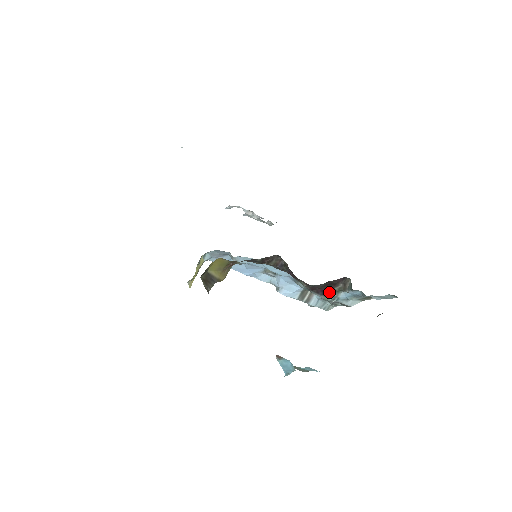
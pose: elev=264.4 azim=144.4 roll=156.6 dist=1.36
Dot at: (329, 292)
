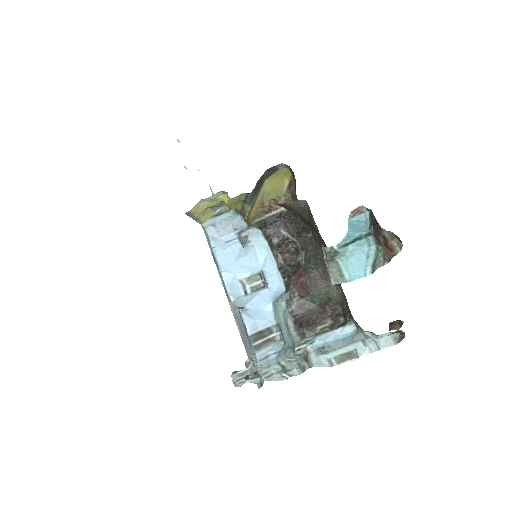
Dot at: (306, 330)
